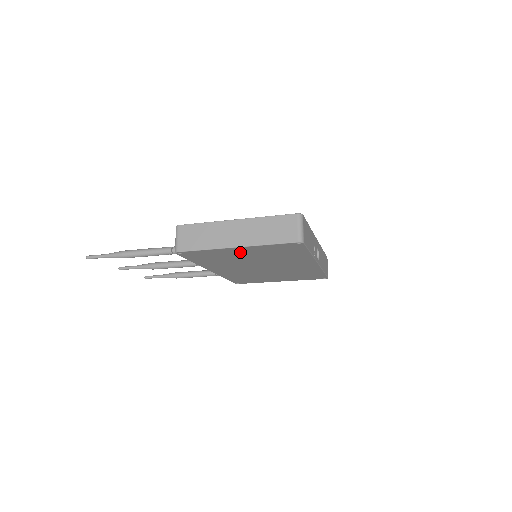
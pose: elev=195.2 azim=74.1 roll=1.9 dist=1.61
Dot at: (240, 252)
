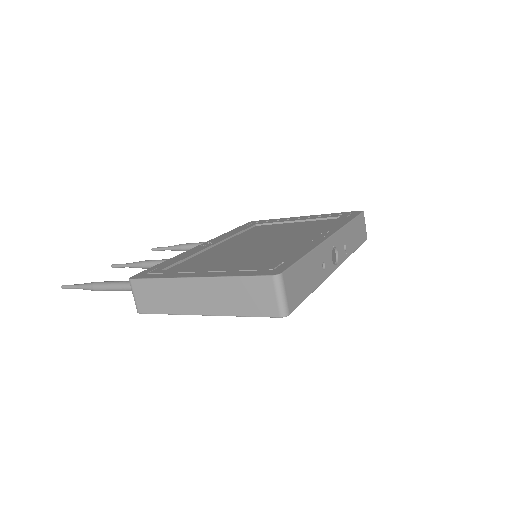
Dot at: occluded
